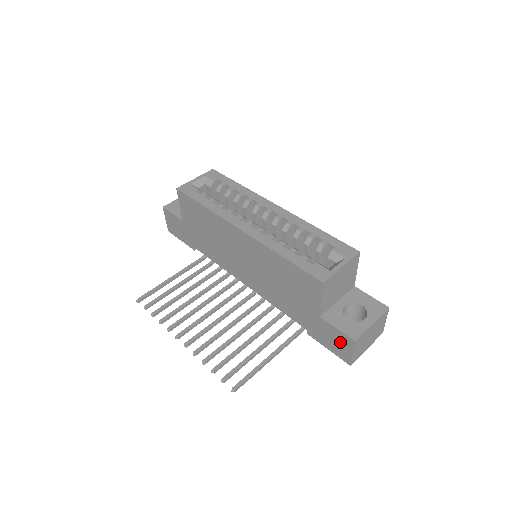
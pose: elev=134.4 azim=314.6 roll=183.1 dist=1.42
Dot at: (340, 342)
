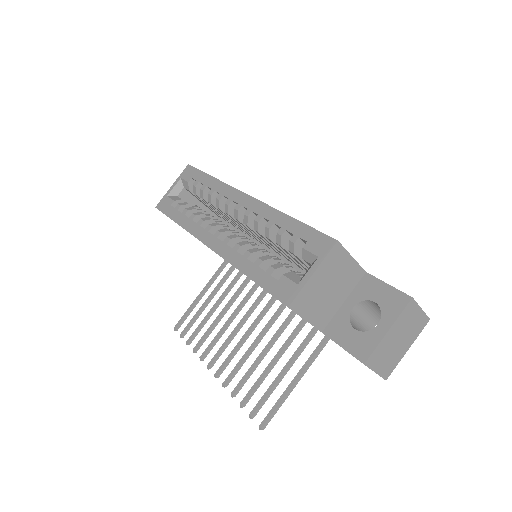
Dot at: occluded
